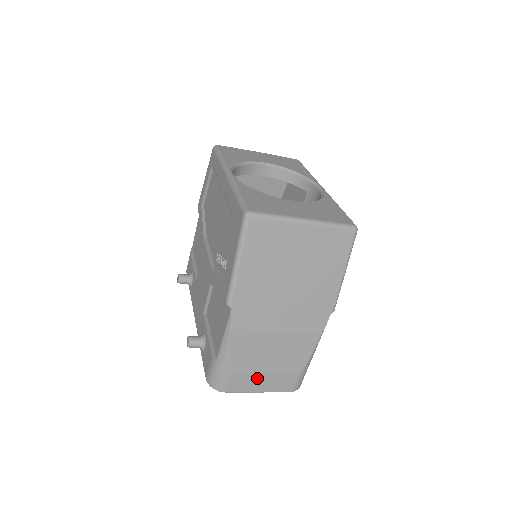
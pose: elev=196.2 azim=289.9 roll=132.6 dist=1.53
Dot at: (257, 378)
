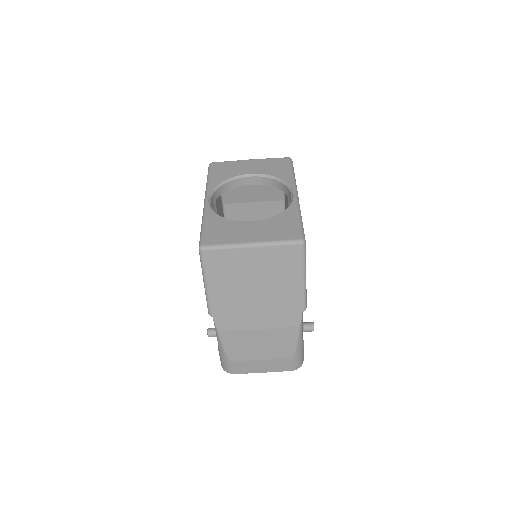
Dot at: (256, 363)
